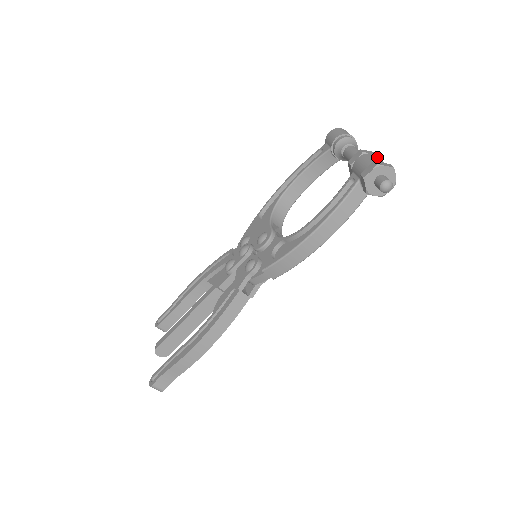
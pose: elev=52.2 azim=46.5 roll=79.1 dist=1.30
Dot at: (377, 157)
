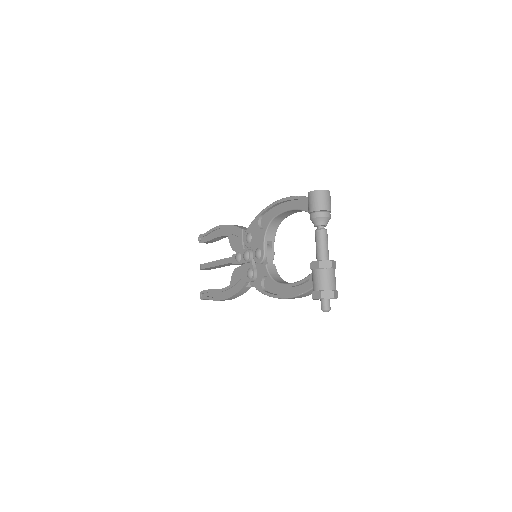
Dot at: (328, 276)
